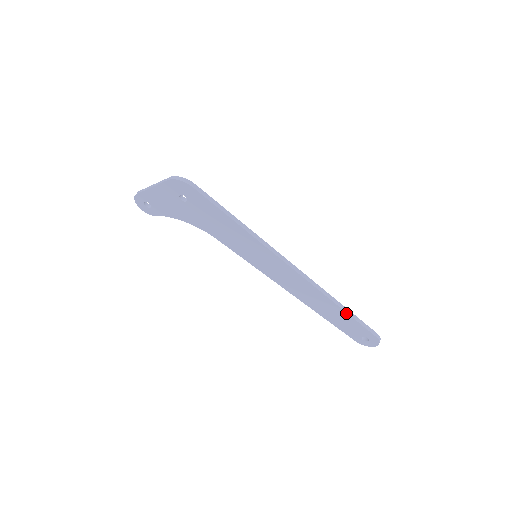
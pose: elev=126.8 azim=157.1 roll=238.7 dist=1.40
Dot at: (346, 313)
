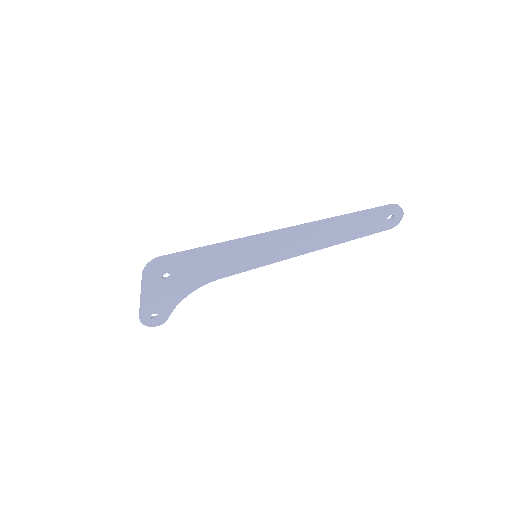
Dot at: (355, 216)
